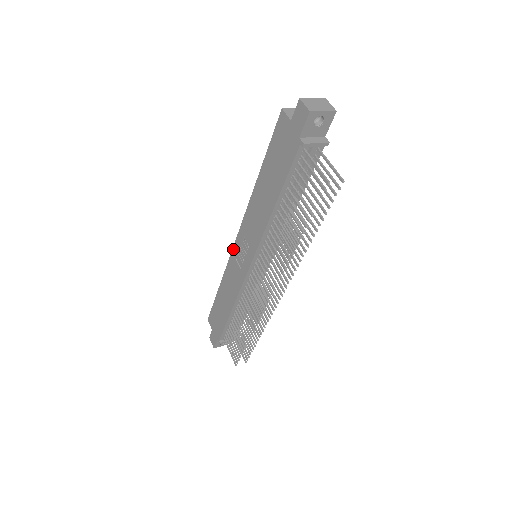
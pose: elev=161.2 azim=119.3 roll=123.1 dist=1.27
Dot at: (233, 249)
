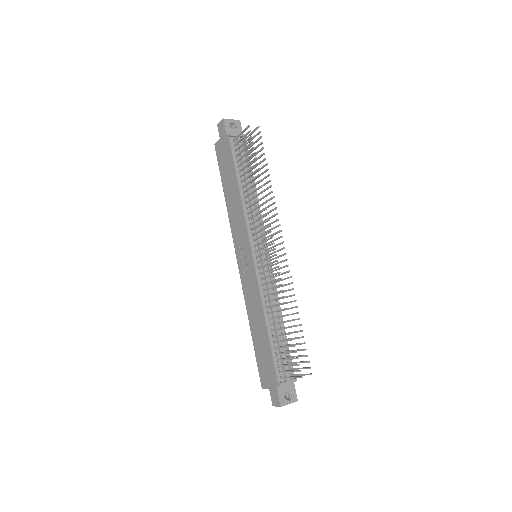
Dot at: (239, 272)
